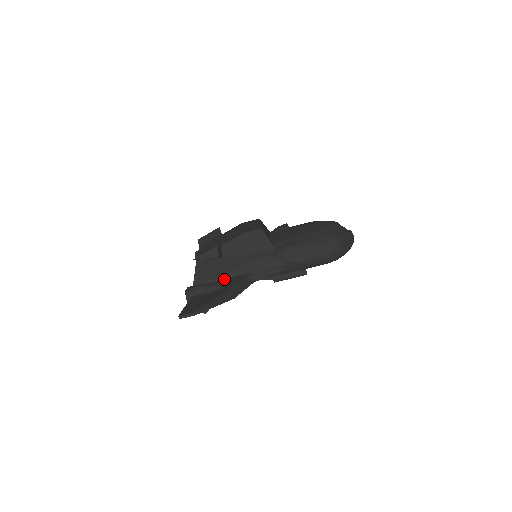
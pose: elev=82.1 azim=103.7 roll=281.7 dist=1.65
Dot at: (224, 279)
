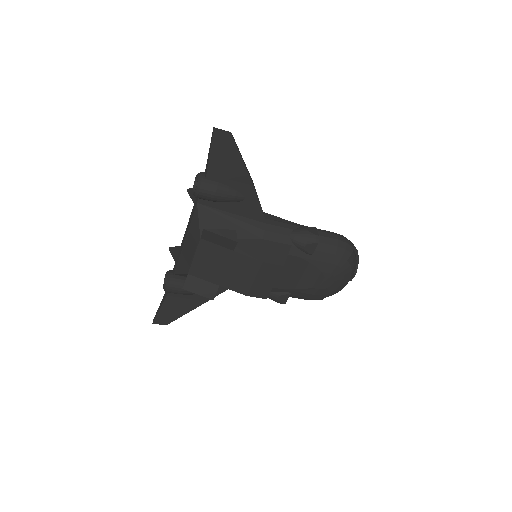
Dot at: occluded
